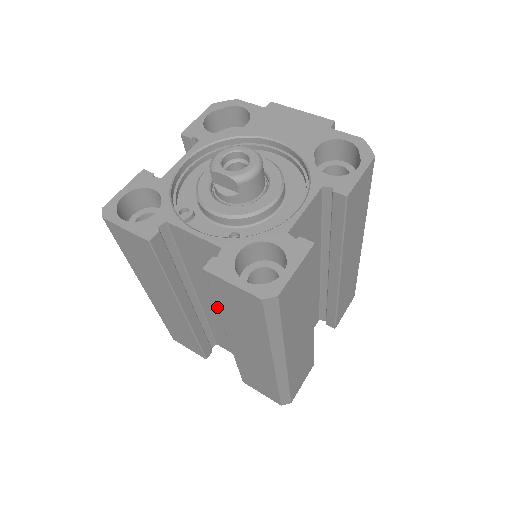
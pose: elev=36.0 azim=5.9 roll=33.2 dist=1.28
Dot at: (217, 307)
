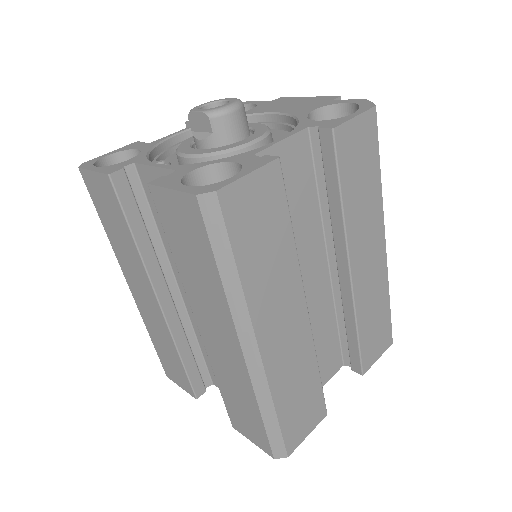
Dot at: (174, 258)
